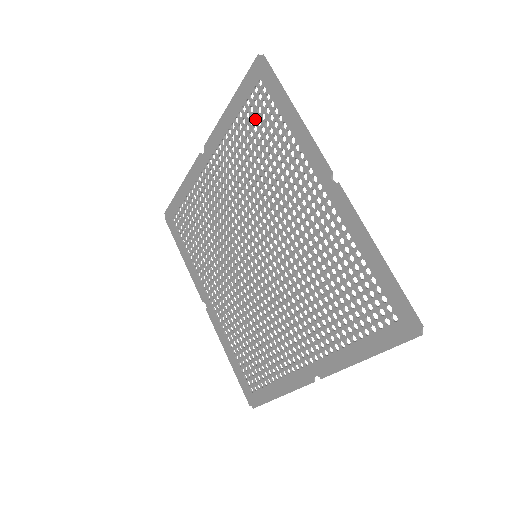
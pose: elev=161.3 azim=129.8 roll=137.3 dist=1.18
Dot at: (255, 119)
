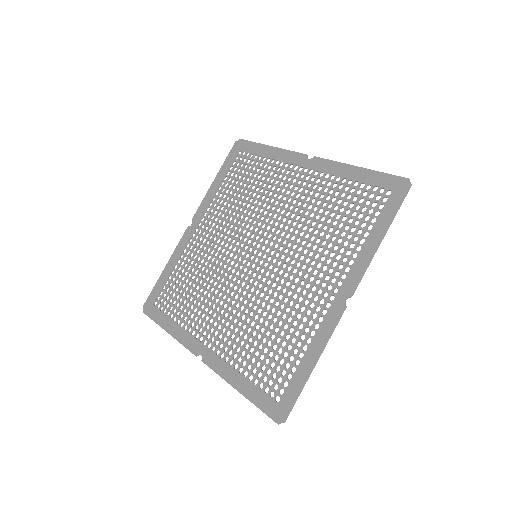
Dot at: (239, 171)
